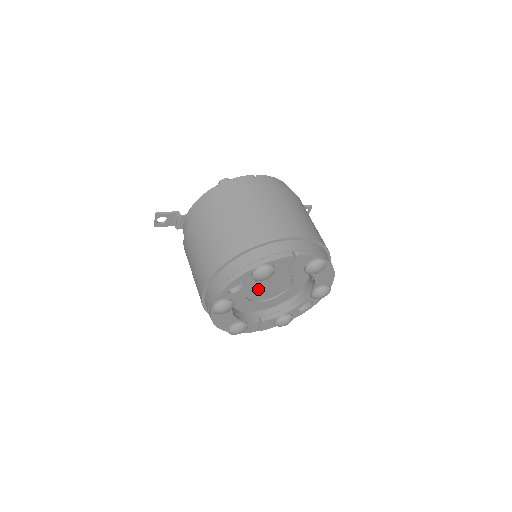
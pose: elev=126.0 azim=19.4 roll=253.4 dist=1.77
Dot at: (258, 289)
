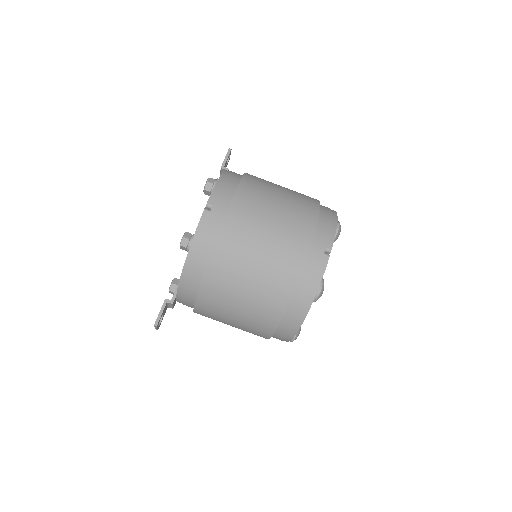
Dot at: occluded
